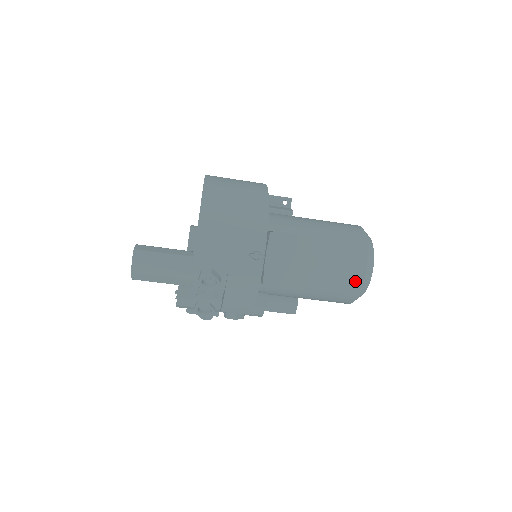
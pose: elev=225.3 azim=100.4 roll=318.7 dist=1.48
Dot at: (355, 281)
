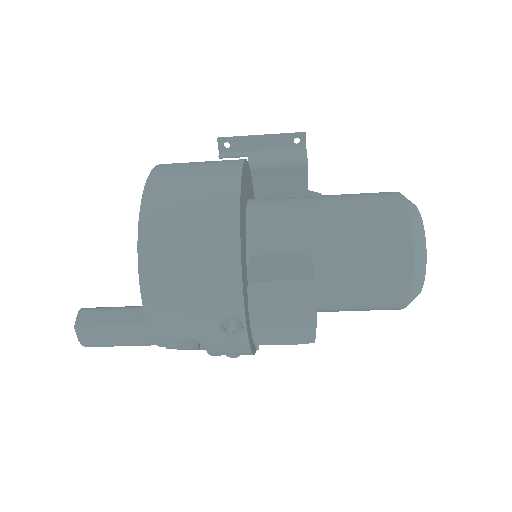
Dot at: (396, 300)
